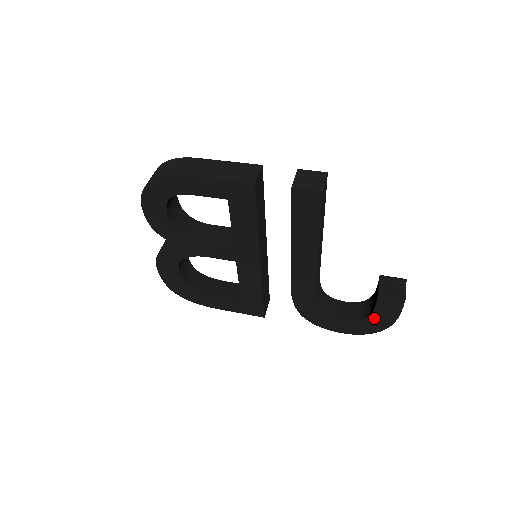
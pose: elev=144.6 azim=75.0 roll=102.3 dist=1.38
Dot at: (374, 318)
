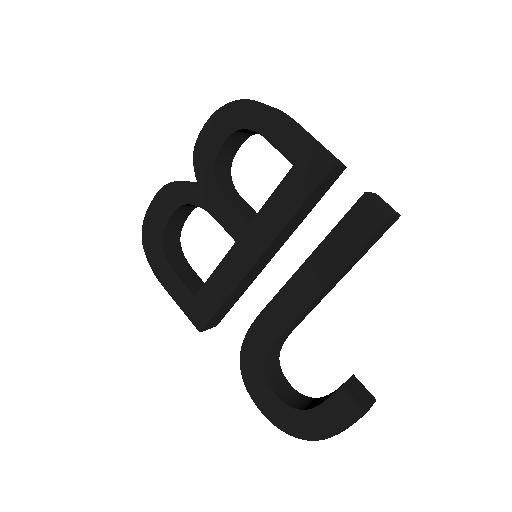
Dot at: (312, 415)
